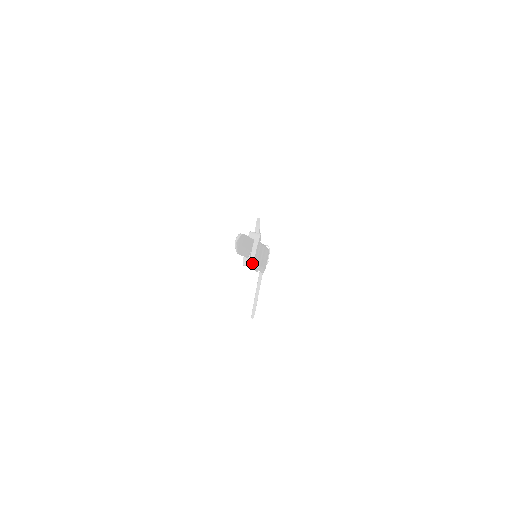
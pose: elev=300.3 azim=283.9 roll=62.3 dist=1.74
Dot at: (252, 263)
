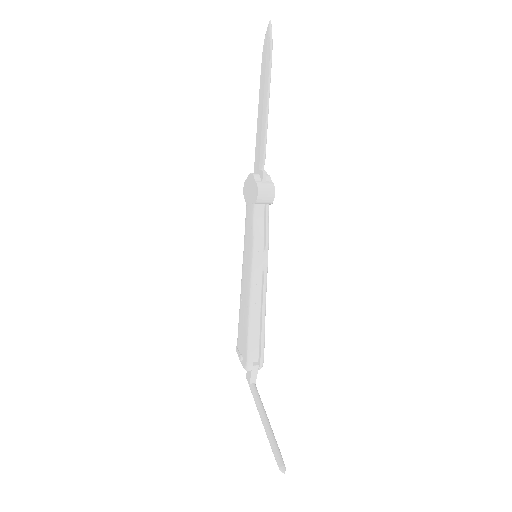
Dot at: (271, 183)
